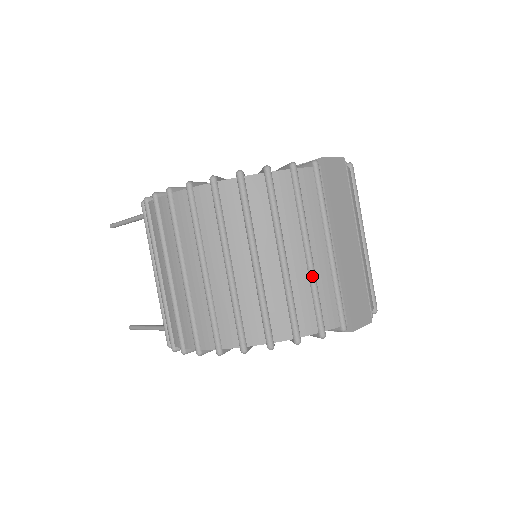
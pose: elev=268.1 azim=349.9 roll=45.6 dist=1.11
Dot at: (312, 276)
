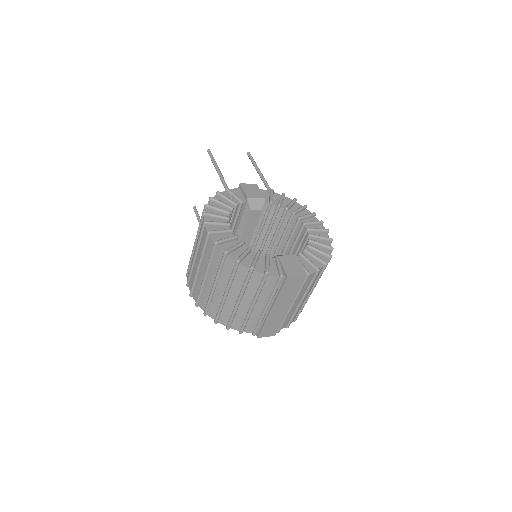
Dot at: (248, 314)
